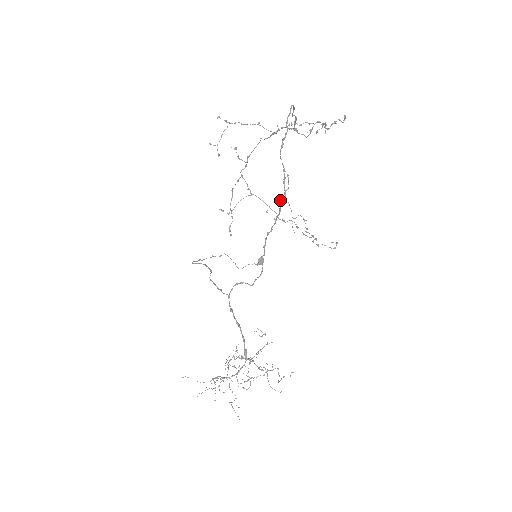
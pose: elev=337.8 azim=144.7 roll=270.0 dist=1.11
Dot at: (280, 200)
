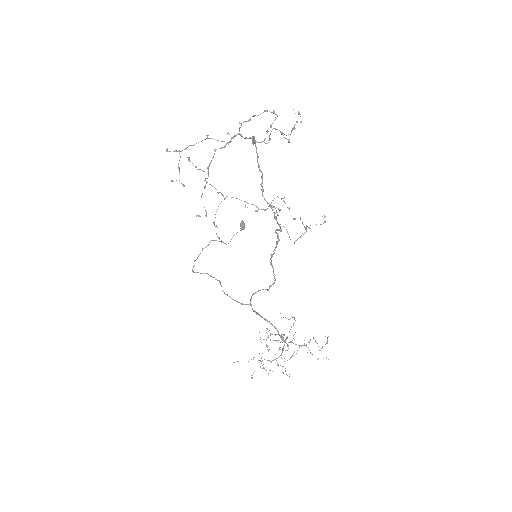
Dot at: occluded
